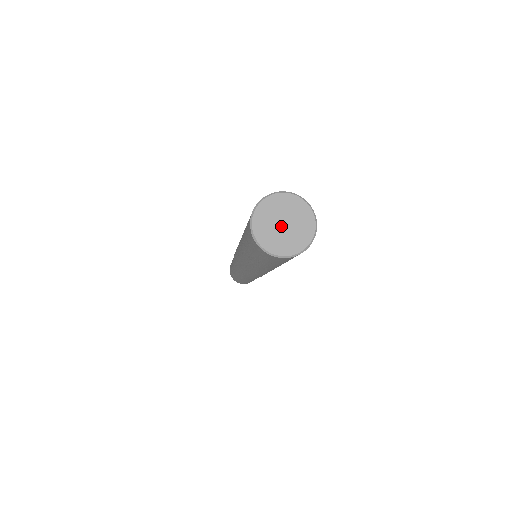
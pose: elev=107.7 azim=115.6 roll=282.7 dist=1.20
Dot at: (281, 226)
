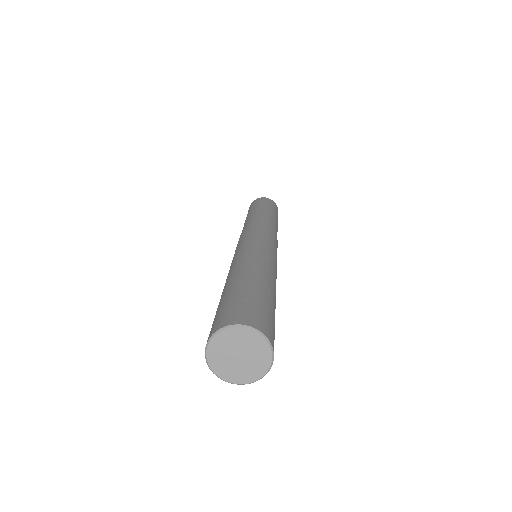
Dot at: (235, 356)
